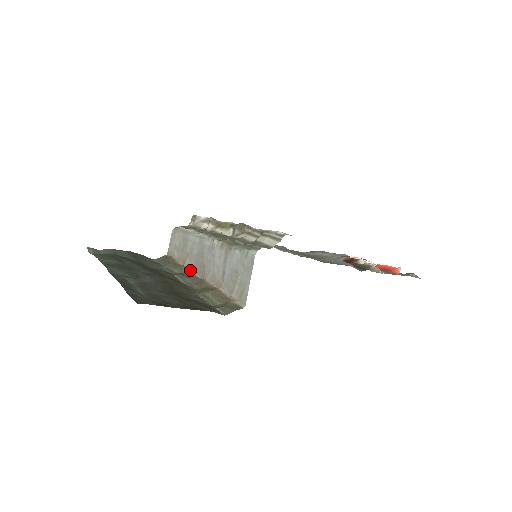
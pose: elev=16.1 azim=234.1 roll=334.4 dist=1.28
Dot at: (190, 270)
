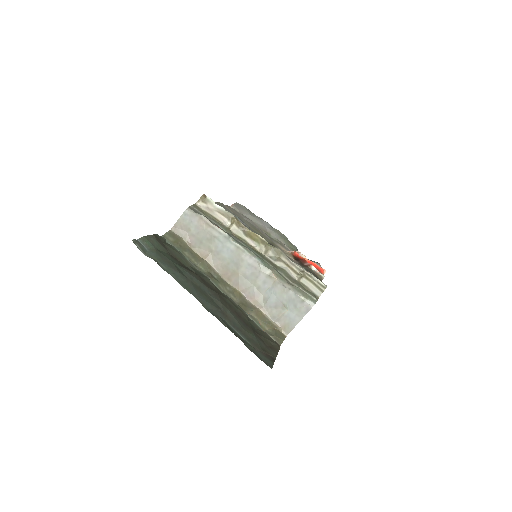
Dot at: (214, 269)
